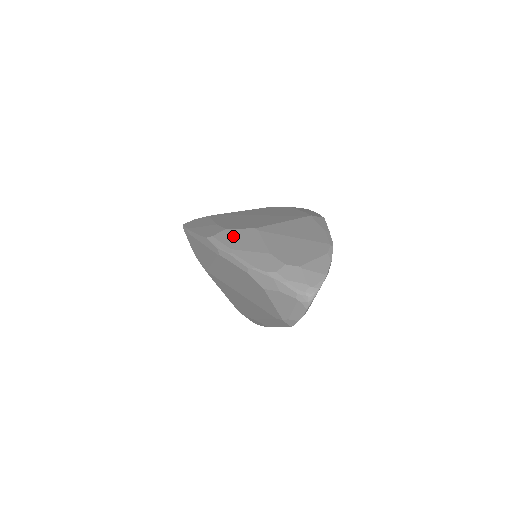
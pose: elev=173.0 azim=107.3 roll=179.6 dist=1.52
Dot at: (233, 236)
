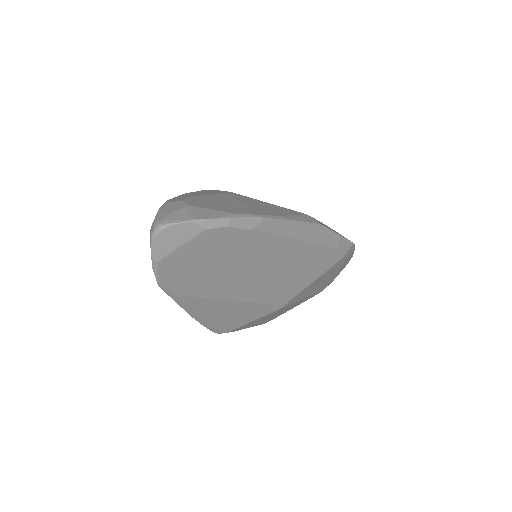
Dot at: (209, 191)
